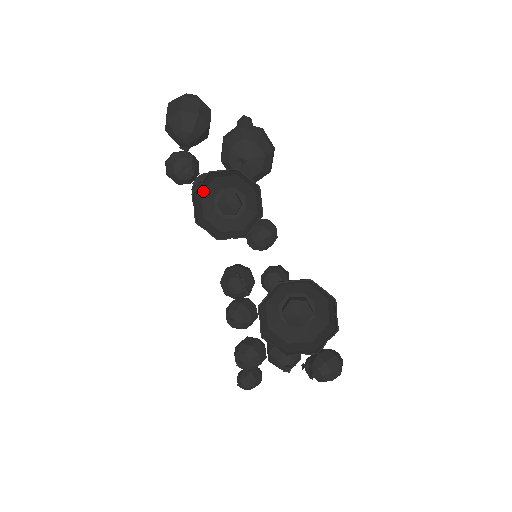
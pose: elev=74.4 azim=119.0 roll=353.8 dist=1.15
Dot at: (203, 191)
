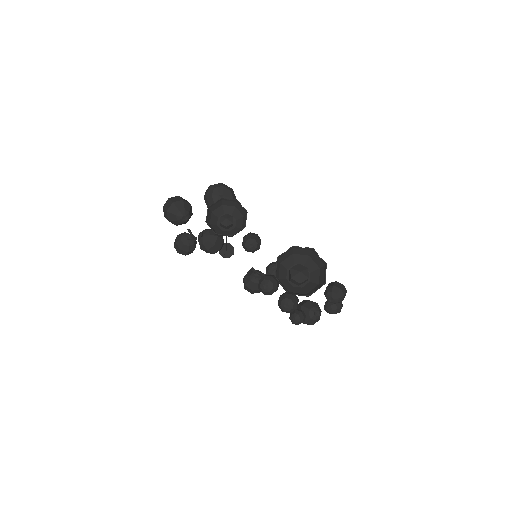
Dot at: (210, 221)
